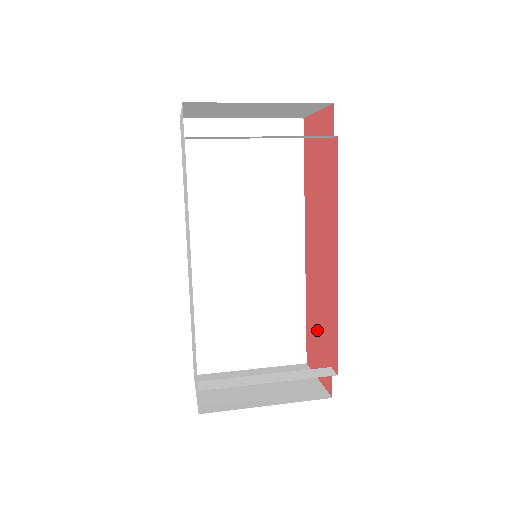
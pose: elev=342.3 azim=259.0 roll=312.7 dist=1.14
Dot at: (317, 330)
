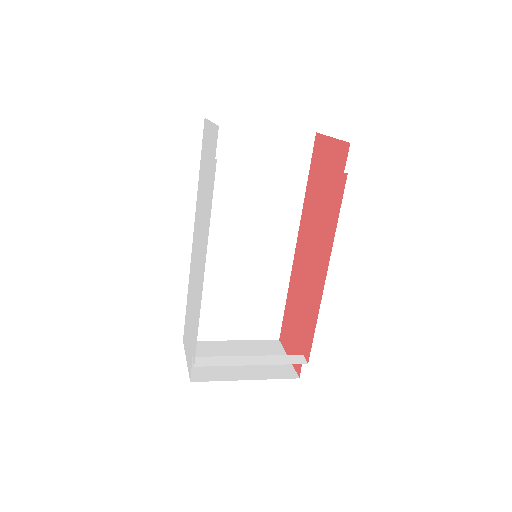
Dot at: (295, 320)
